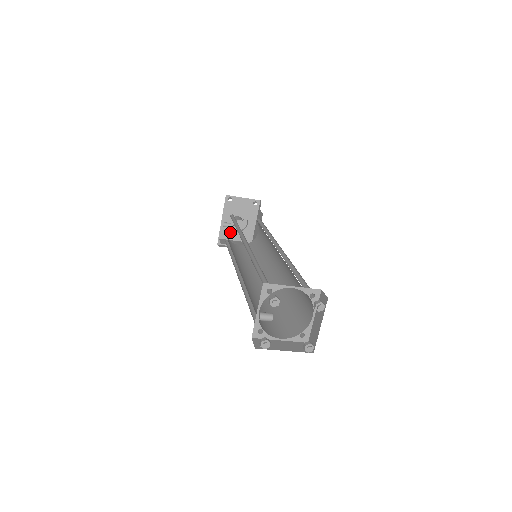
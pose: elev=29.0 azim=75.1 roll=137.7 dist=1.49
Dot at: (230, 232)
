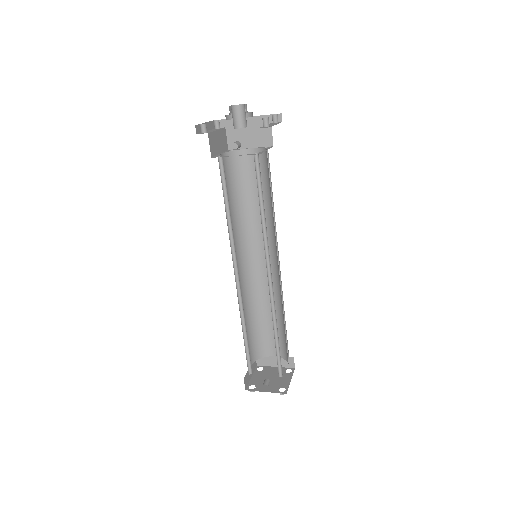
Dot at: occluded
